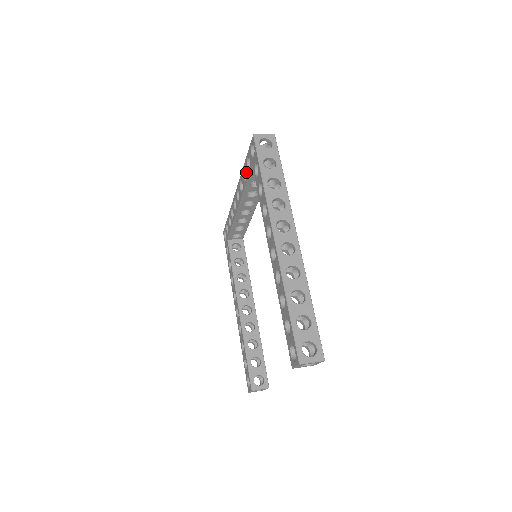
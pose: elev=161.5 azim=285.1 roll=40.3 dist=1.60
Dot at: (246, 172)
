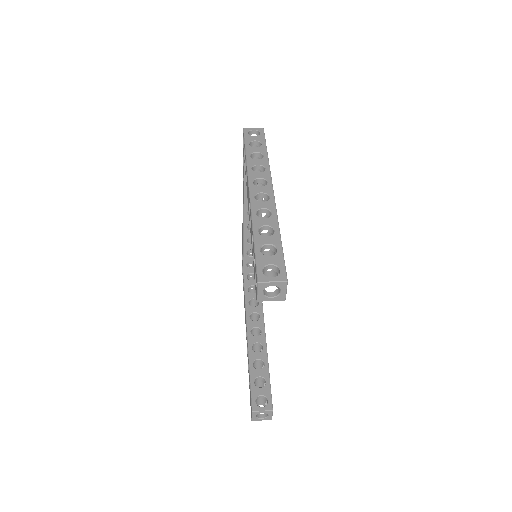
Dot at: (243, 172)
